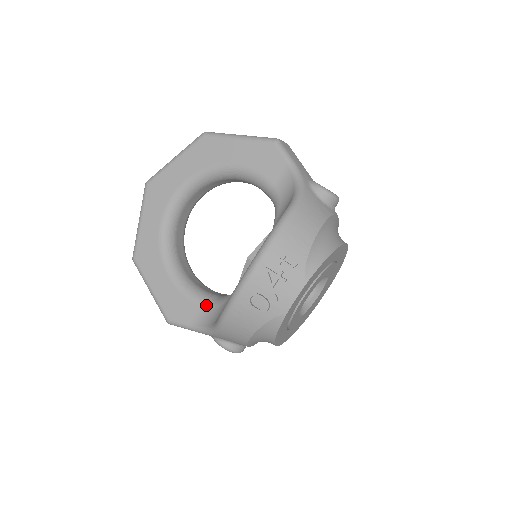
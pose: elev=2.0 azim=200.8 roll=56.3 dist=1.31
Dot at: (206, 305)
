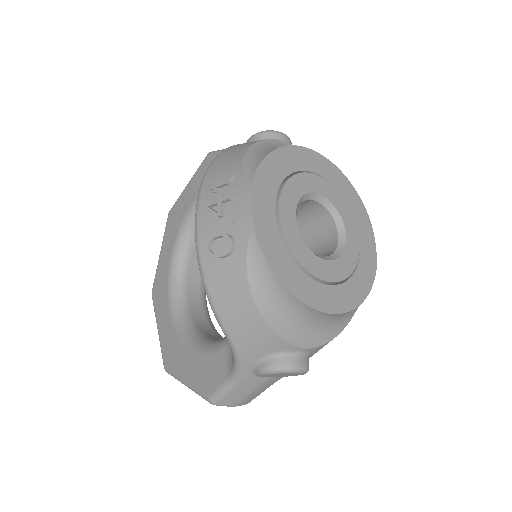
Dot at: occluded
